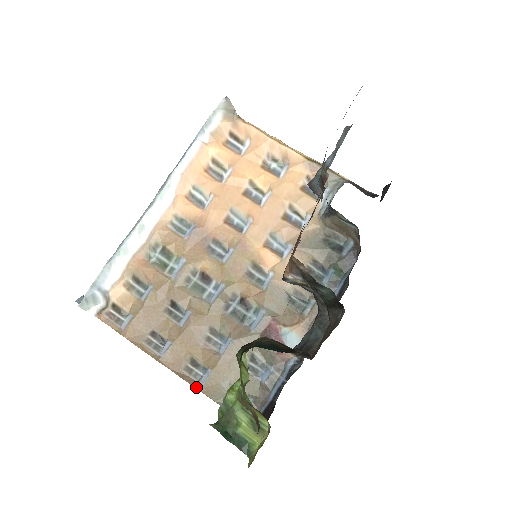
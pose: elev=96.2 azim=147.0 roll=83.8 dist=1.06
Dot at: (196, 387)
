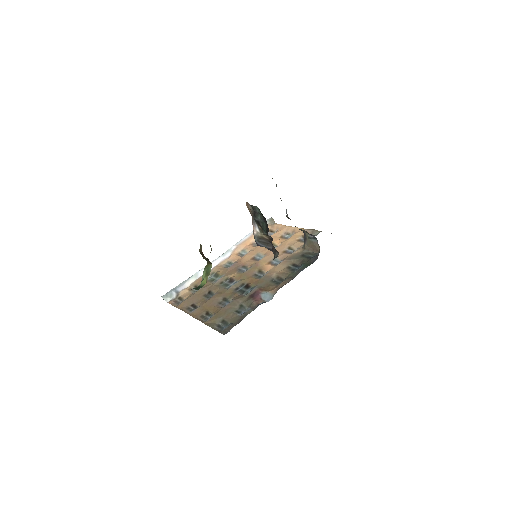
Dot at: (203, 322)
